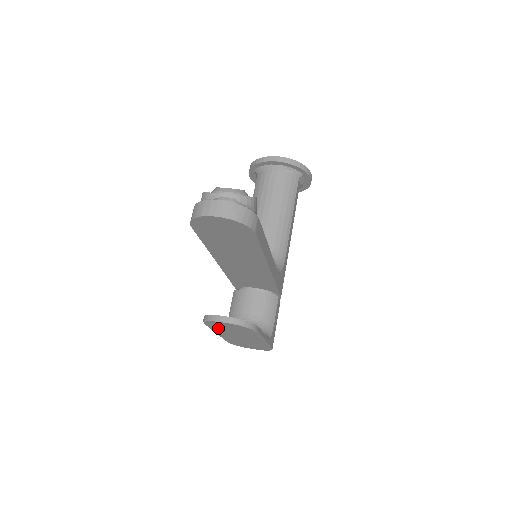
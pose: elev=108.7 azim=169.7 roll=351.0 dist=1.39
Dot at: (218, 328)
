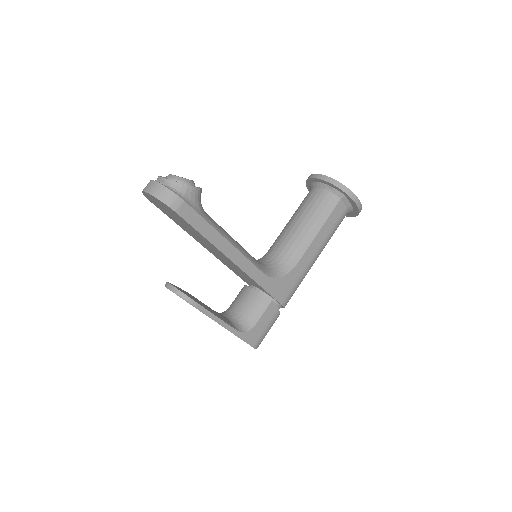
Dot at: occluded
